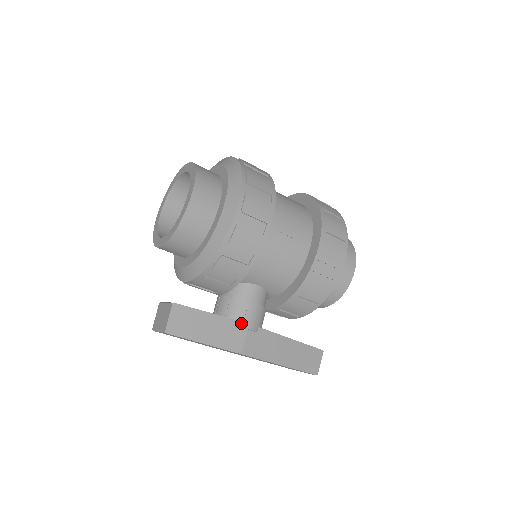
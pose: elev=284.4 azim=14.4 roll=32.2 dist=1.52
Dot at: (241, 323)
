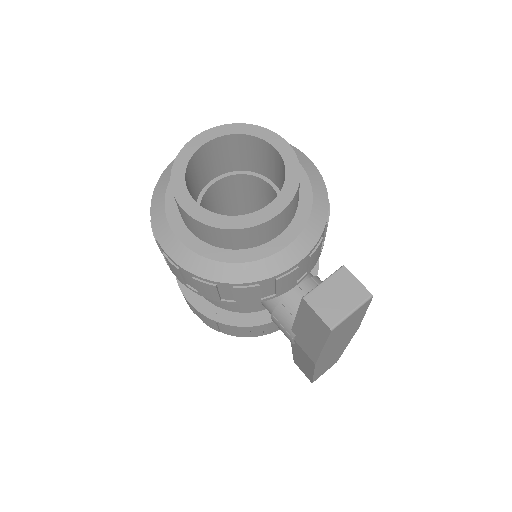
Dot at: occluded
